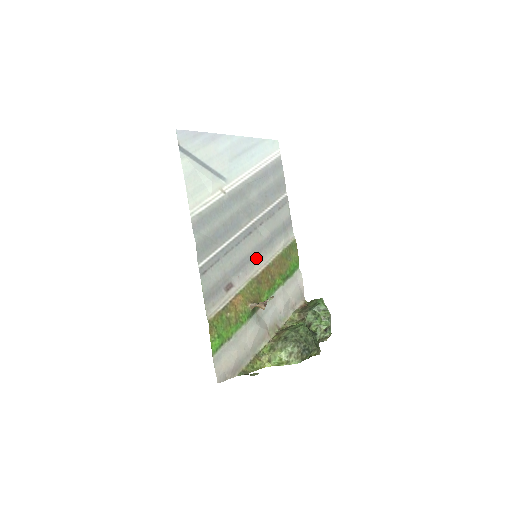
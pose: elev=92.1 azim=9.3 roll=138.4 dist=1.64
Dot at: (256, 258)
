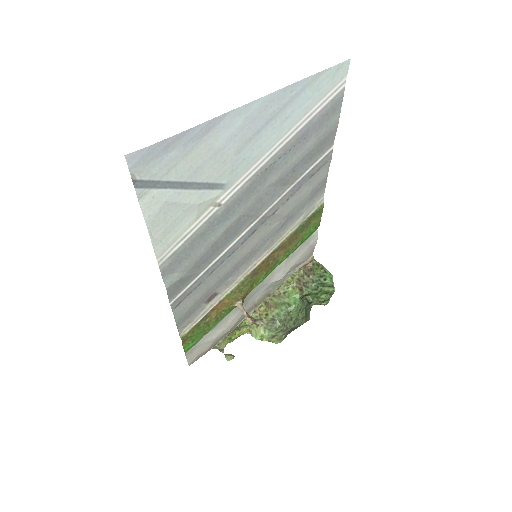
Dot at: (256, 253)
